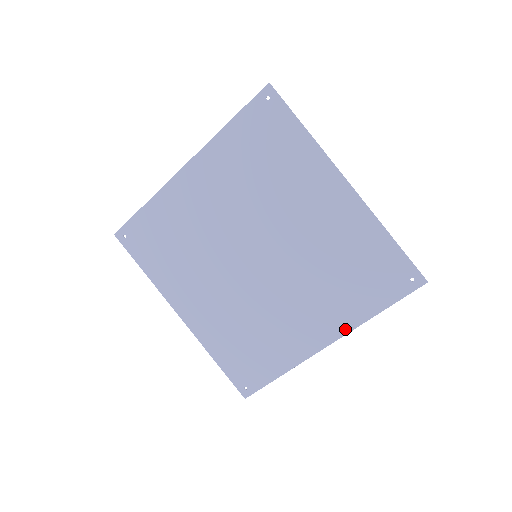
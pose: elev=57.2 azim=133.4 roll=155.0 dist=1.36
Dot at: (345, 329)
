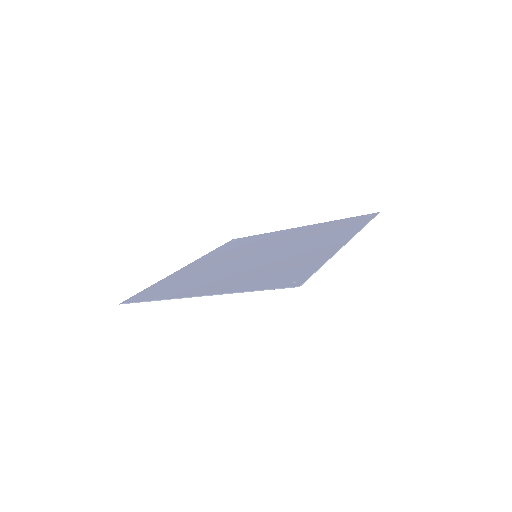
Dot at: occluded
